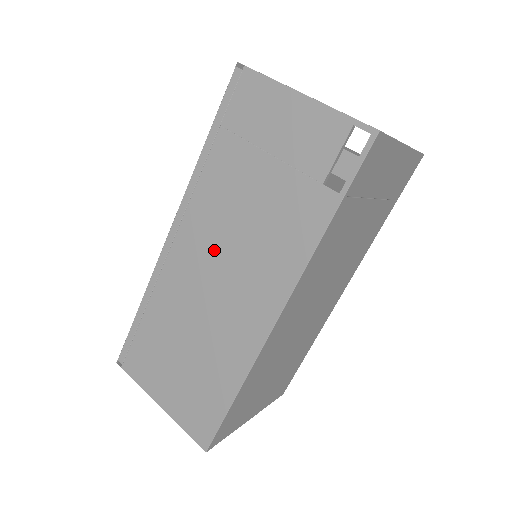
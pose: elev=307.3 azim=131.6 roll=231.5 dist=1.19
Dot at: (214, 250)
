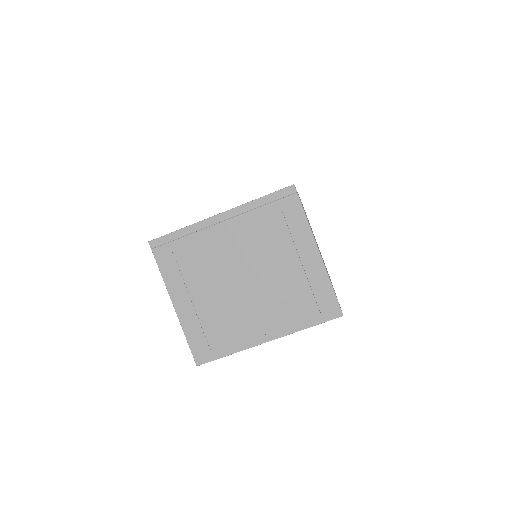
Dot at: occluded
